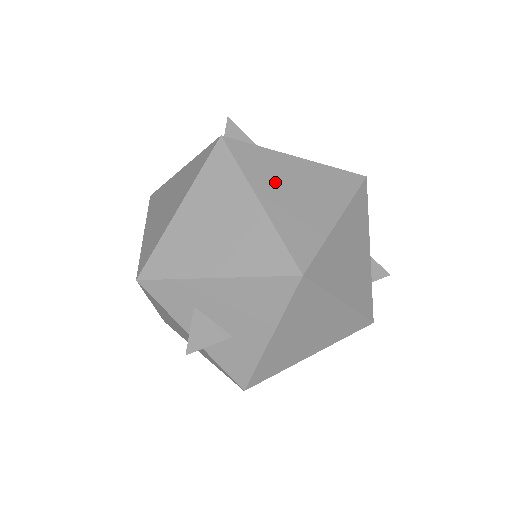
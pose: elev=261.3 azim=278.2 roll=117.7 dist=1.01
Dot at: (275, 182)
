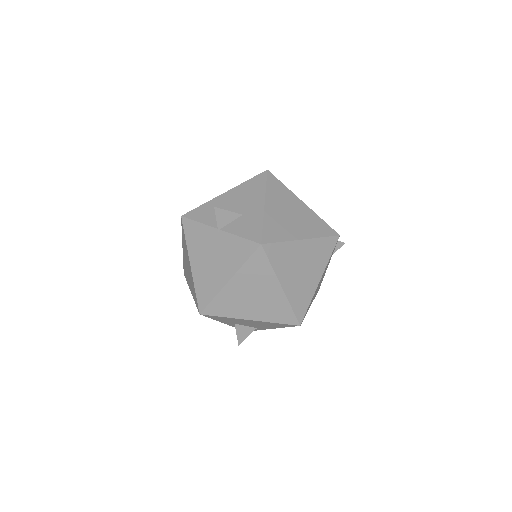
Dot at: occluded
